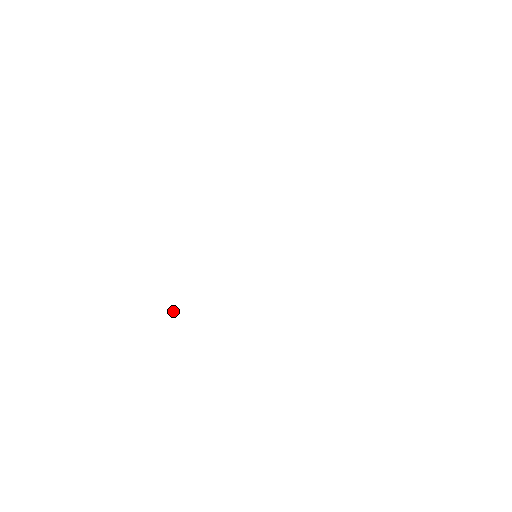
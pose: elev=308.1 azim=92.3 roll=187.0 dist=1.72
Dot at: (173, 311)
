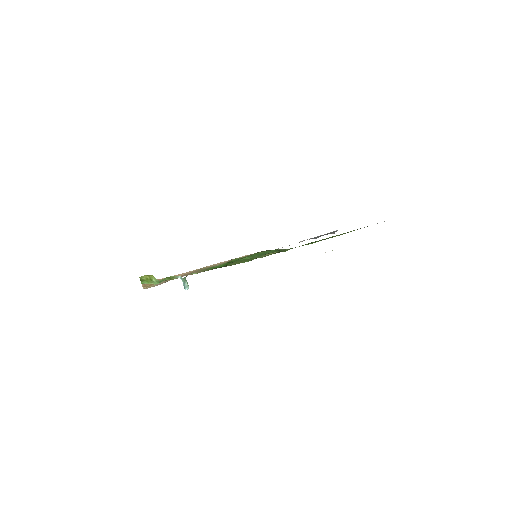
Dot at: (188, 287)
